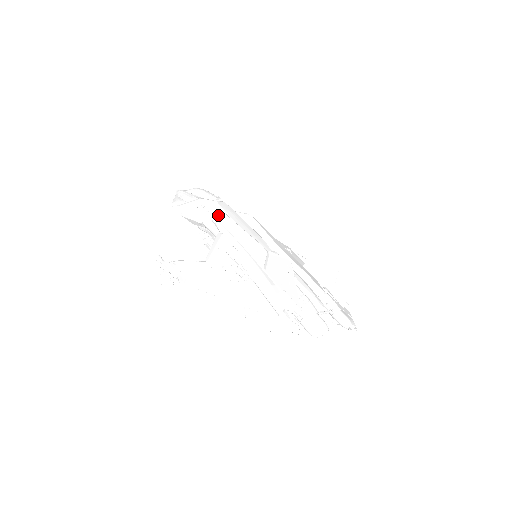
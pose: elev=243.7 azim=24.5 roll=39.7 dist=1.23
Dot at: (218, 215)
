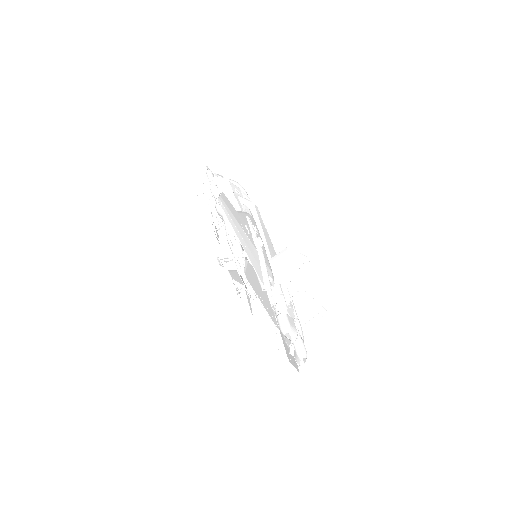
Dot at: (252, 203)
